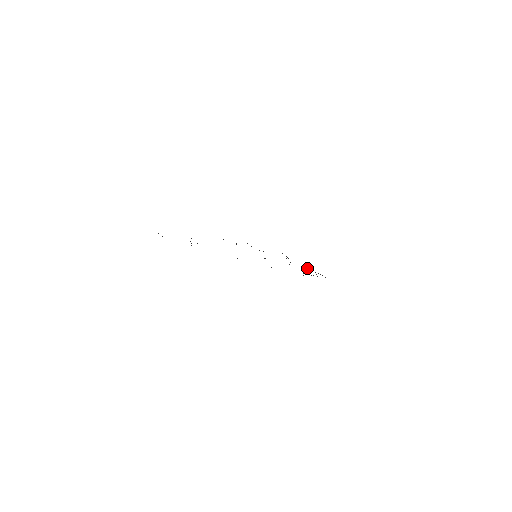
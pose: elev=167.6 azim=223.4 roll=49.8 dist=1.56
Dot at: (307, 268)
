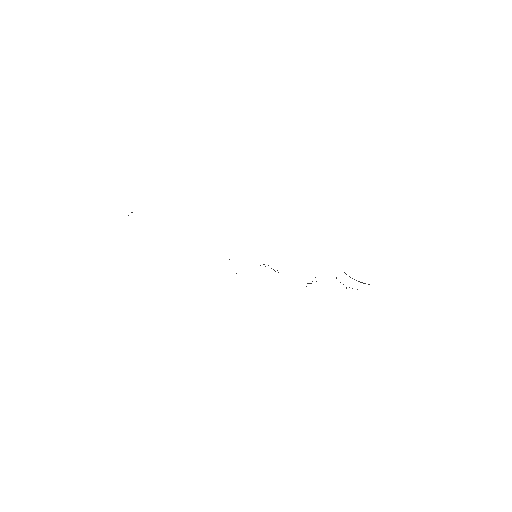
Dot at: occluded
